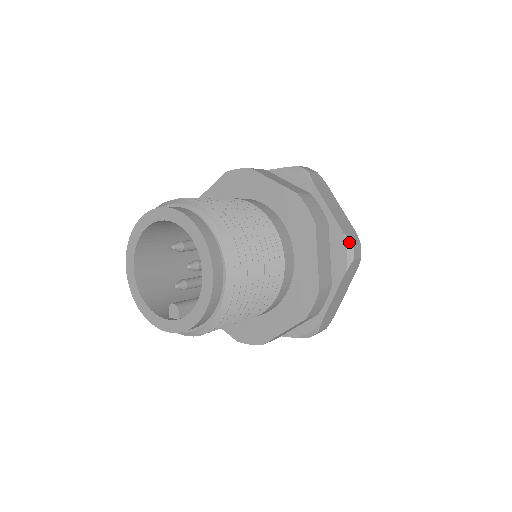
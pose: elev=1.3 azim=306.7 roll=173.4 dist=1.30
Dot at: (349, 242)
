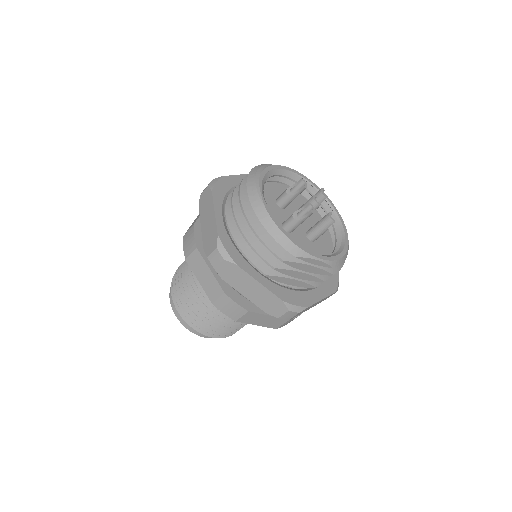
Dot at: occluded
